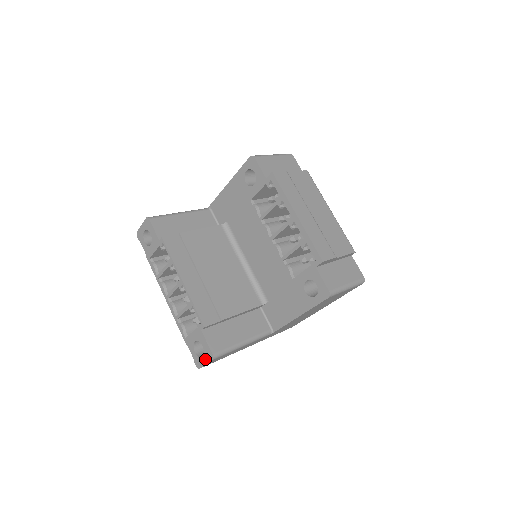
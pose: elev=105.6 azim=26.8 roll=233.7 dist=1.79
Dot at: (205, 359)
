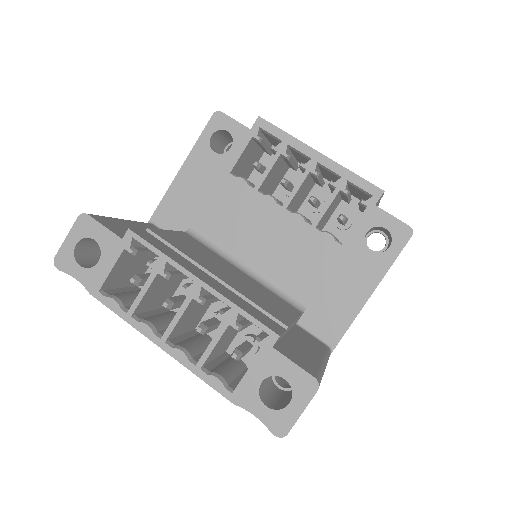
Dot at: (298, 402)
